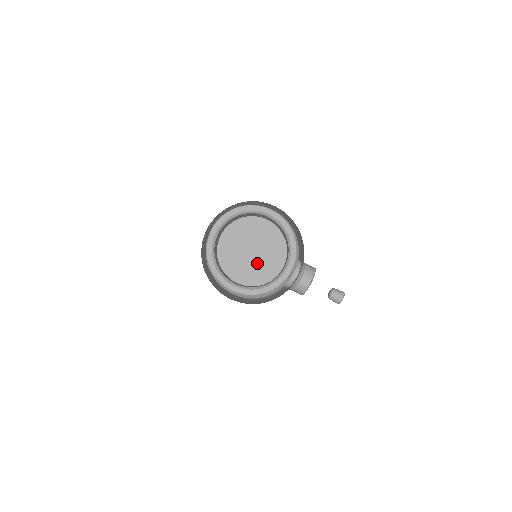
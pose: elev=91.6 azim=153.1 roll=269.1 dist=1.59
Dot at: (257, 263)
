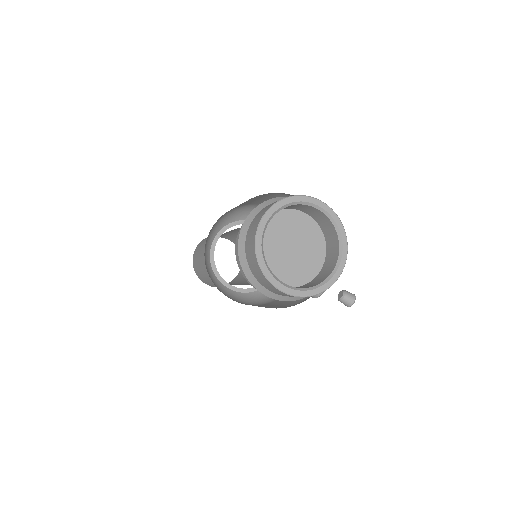
Dot at: (296, 261)
